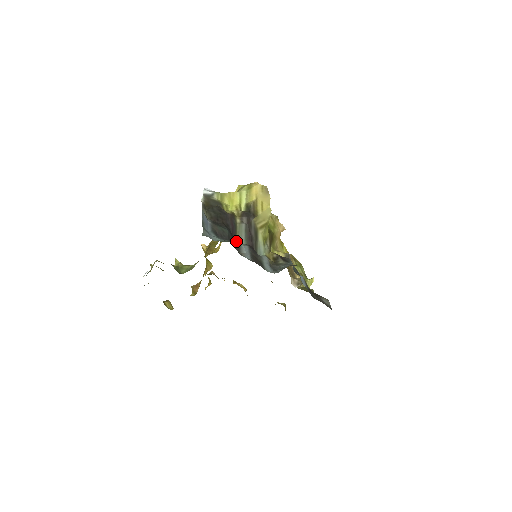
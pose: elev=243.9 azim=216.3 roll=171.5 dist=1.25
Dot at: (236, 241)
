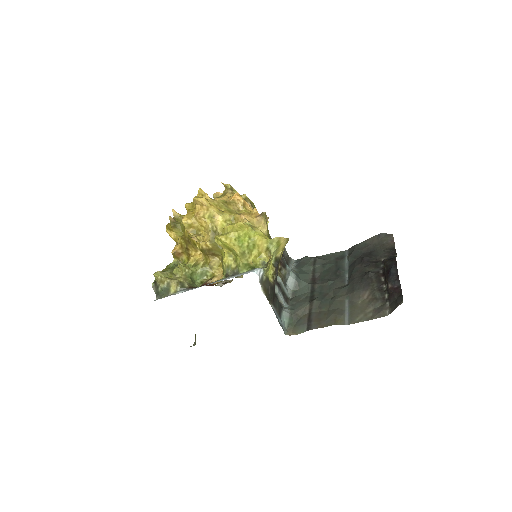
Dot at: occluded
